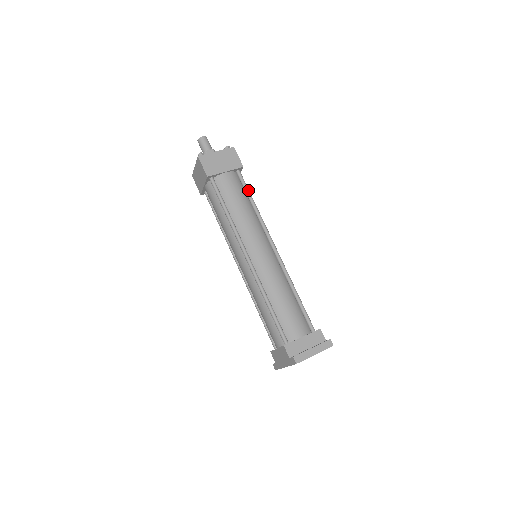
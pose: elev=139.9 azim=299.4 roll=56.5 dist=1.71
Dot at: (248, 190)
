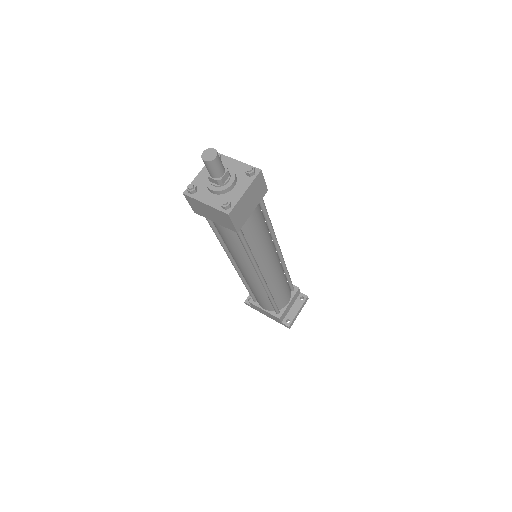
Dot at: (267, 212)
